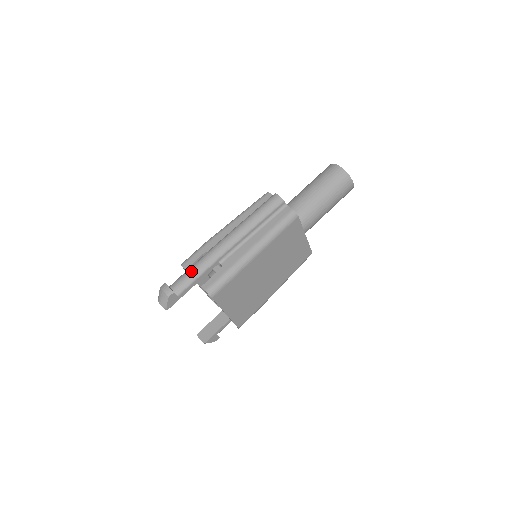
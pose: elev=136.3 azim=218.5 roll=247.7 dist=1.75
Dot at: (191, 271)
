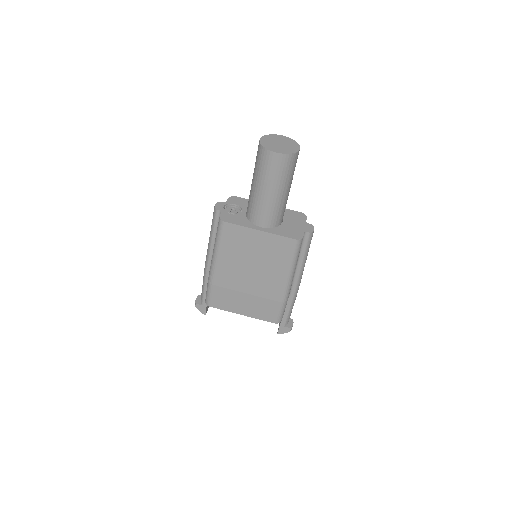
Dot at: (202, 285)
